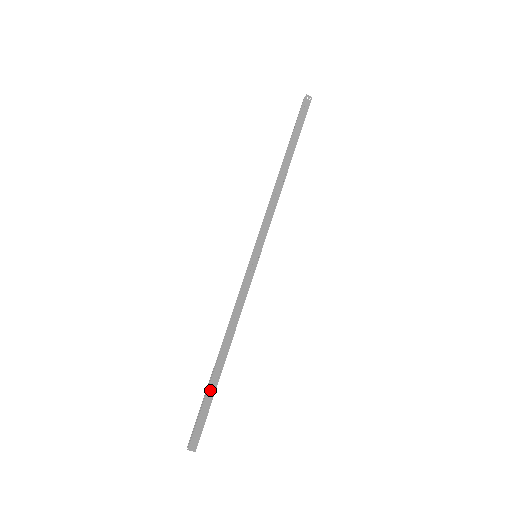
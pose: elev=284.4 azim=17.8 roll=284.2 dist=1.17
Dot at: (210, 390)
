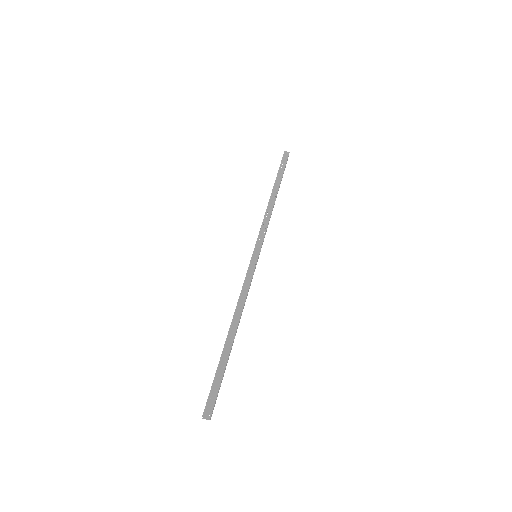
Dot at: (223, 364)
